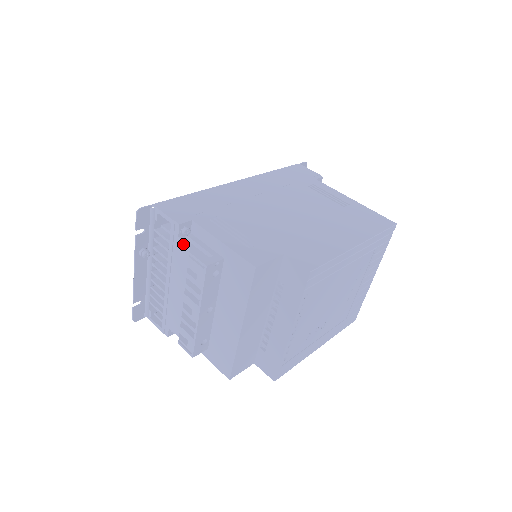
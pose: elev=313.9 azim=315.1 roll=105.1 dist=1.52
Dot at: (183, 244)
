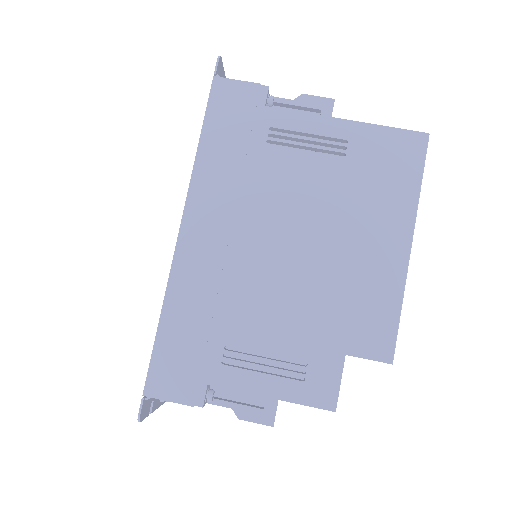
Dot at: (218, 405)
